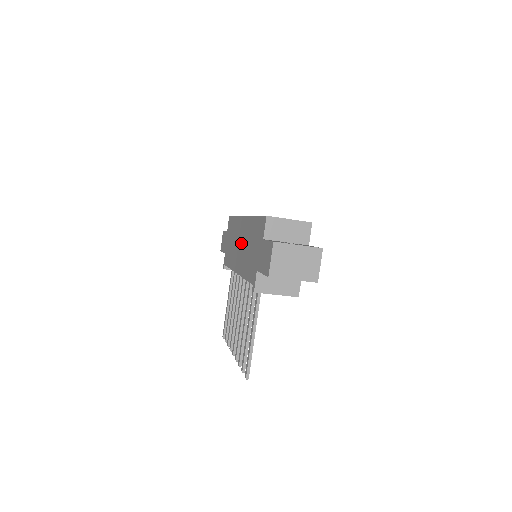
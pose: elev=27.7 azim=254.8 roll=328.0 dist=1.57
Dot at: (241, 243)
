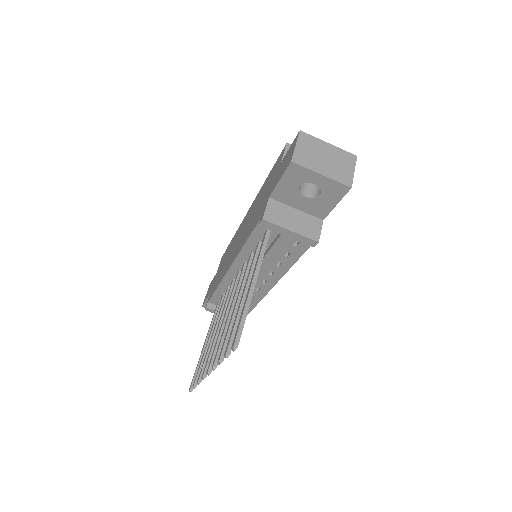
Dot at: (241, 233)
